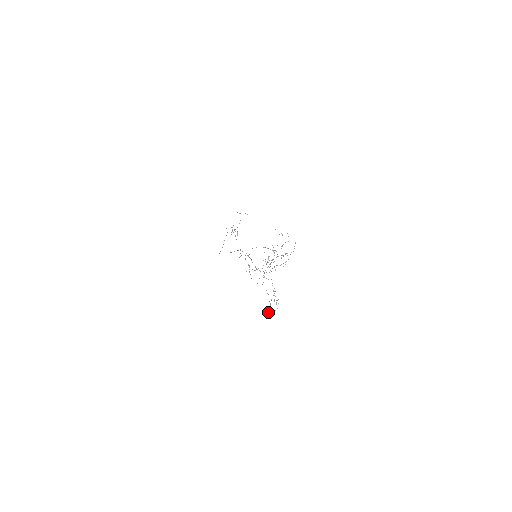
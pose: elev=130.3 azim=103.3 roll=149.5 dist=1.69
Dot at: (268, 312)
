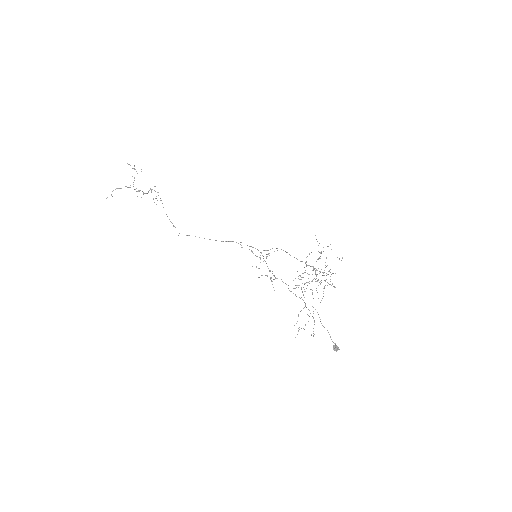
Dot at: (337, 346)
